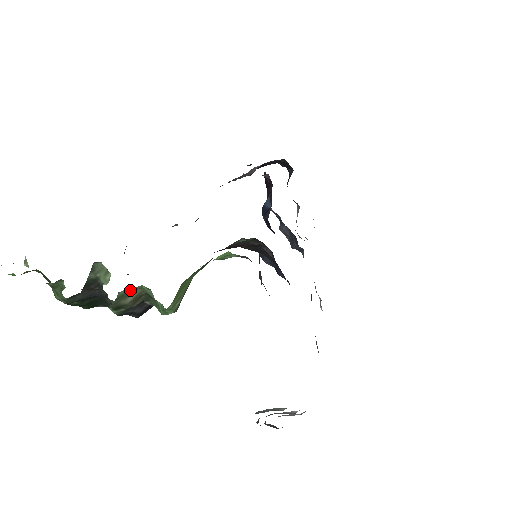
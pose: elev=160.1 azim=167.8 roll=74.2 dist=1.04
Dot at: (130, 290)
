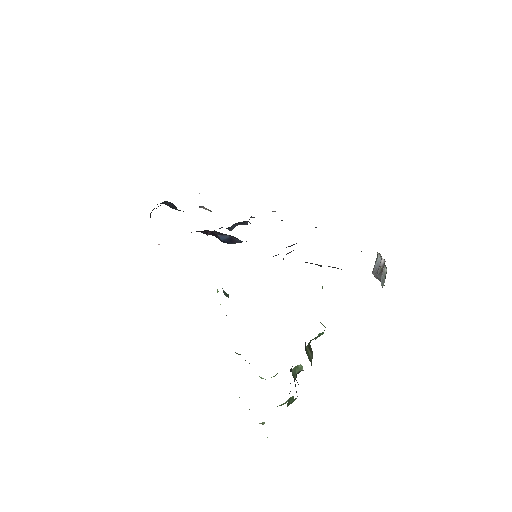
Dot at: (307, 353)
